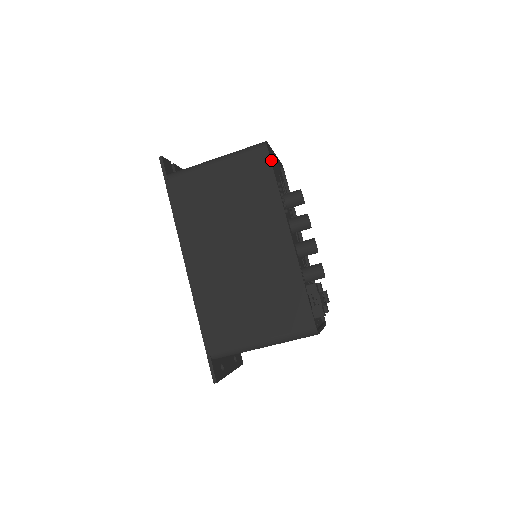
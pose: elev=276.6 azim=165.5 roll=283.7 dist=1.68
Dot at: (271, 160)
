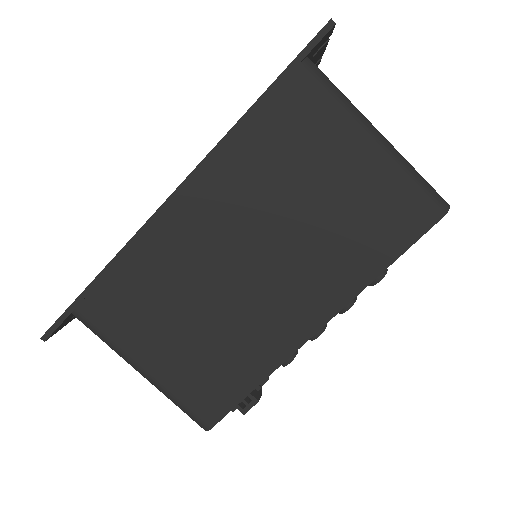
Dot at: occluded
